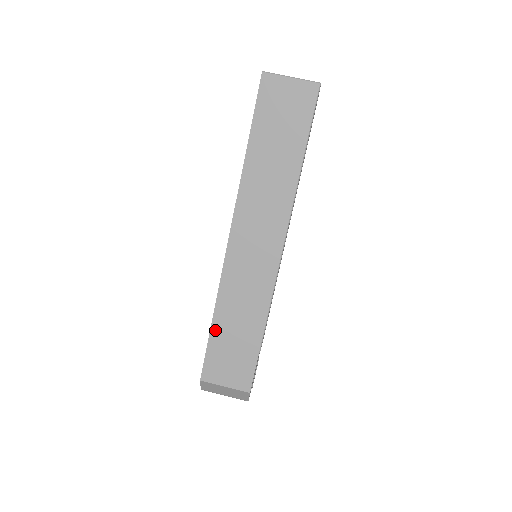
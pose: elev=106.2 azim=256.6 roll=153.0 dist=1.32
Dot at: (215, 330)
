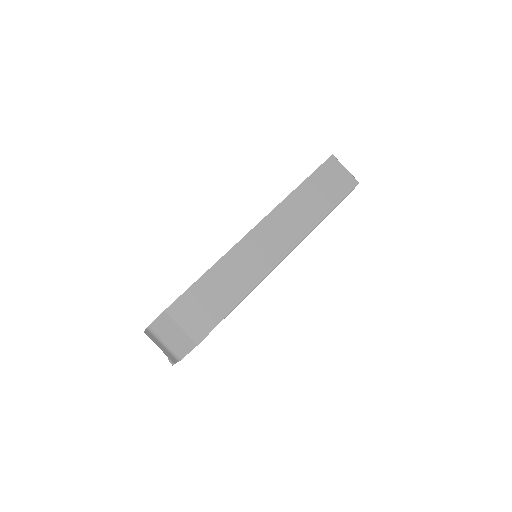
Dot at: (204, 279)
